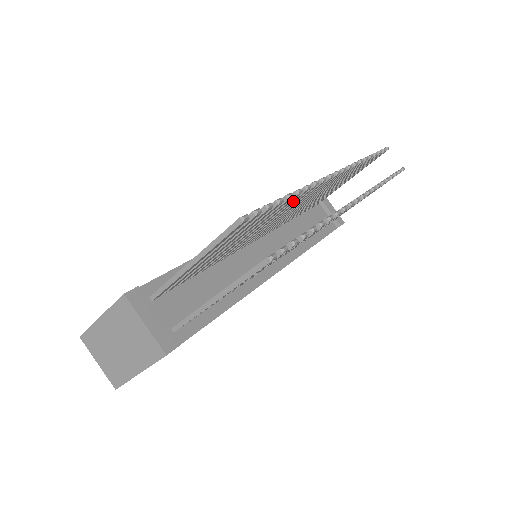
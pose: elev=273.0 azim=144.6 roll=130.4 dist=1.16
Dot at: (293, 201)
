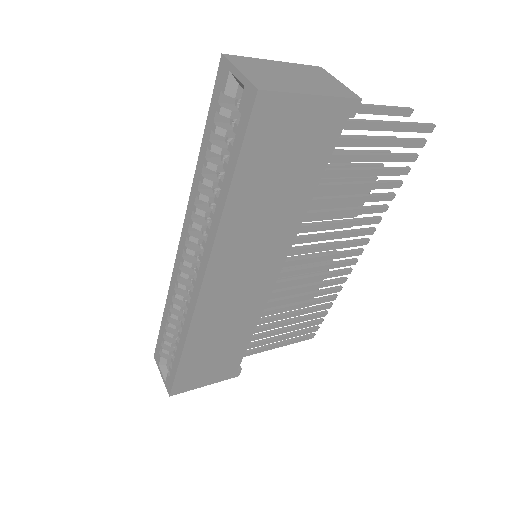
Dot at: (360, 190)
